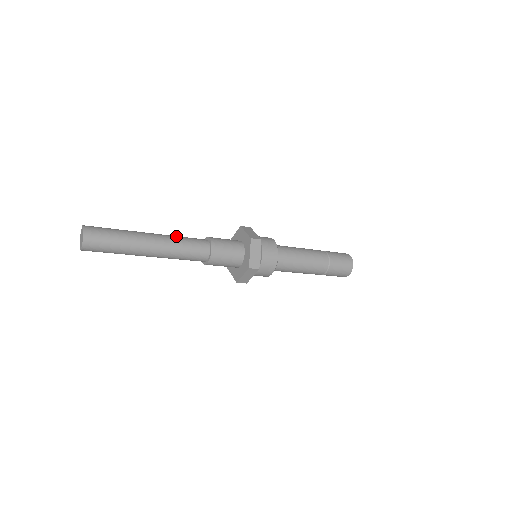
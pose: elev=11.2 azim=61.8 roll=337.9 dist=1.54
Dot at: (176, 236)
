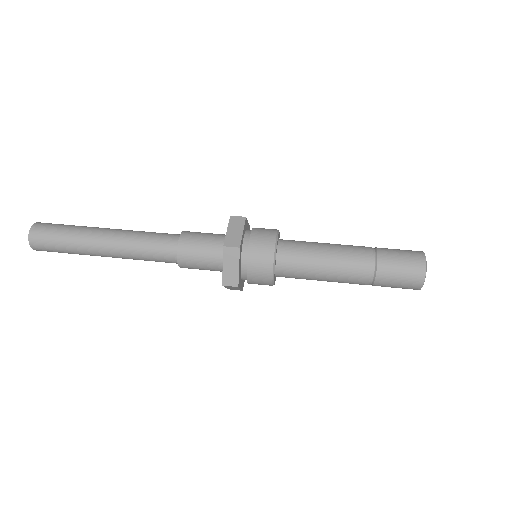
Dot at: (134, 248)
